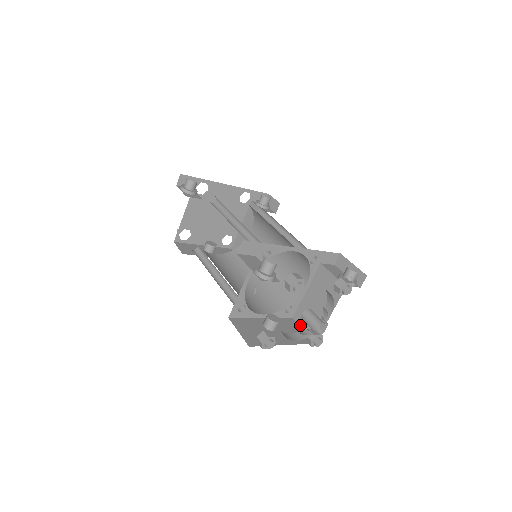
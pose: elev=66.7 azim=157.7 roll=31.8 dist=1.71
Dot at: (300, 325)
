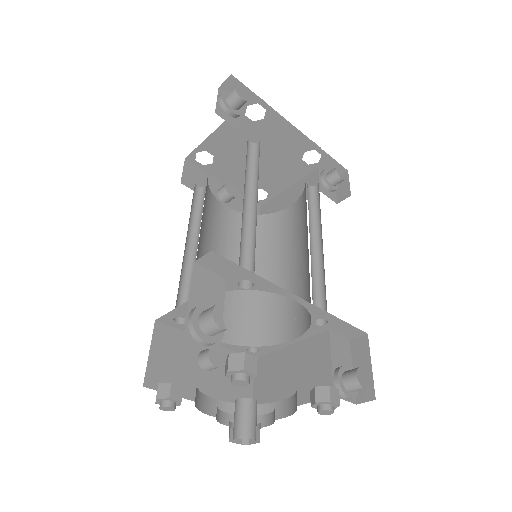
Dot at: (255, 377)
